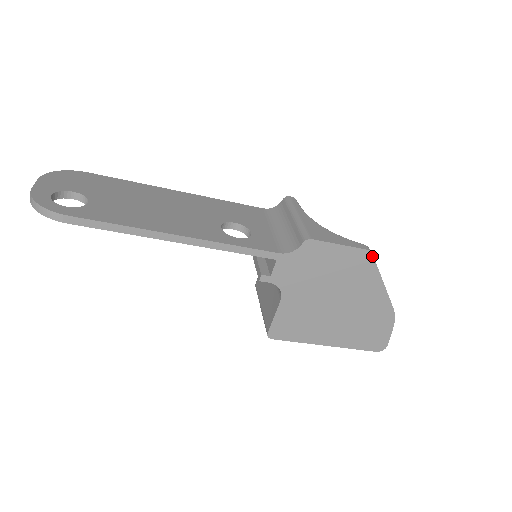
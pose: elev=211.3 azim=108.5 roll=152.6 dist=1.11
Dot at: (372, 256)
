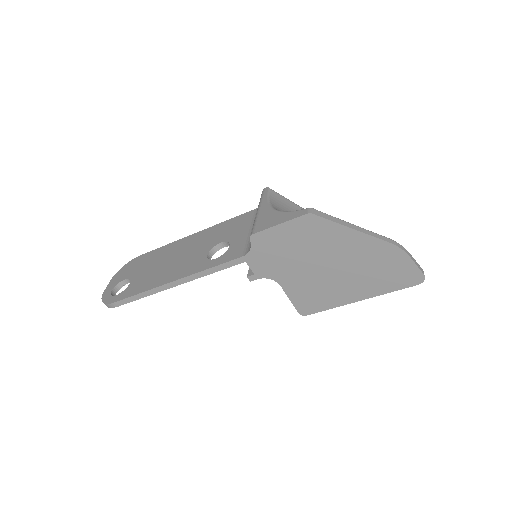
Dot at: (316, 216)
